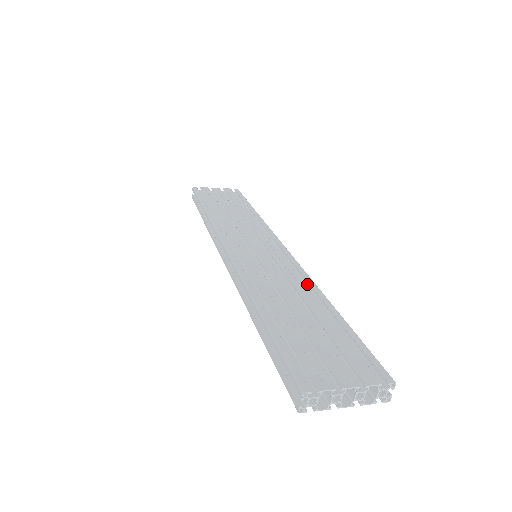
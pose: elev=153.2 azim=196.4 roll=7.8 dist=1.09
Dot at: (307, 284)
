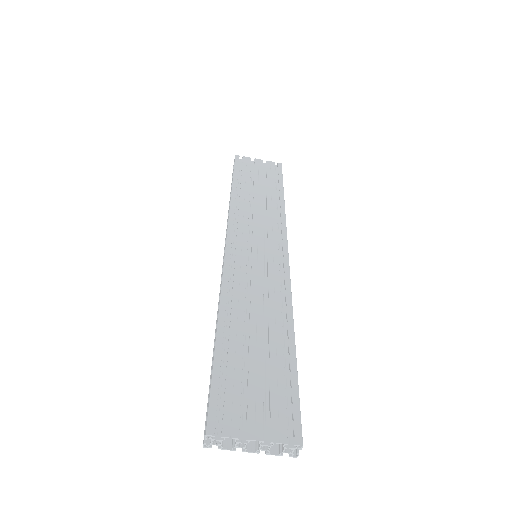
Dot at: (286, 304)
